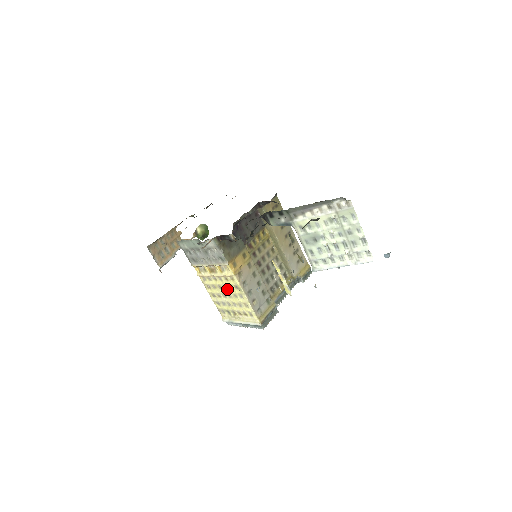
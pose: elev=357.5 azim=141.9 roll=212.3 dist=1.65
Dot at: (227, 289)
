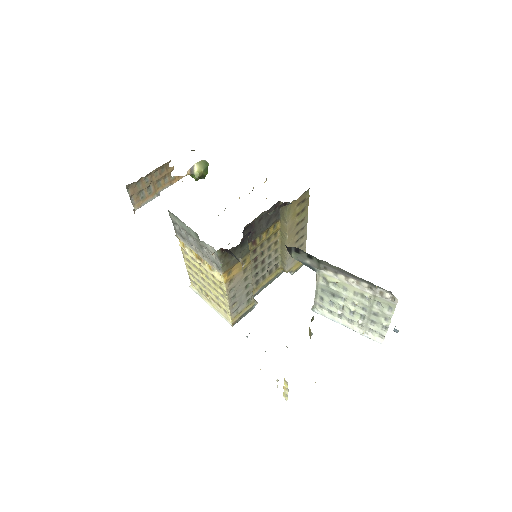
Dot at: (209, 280)
